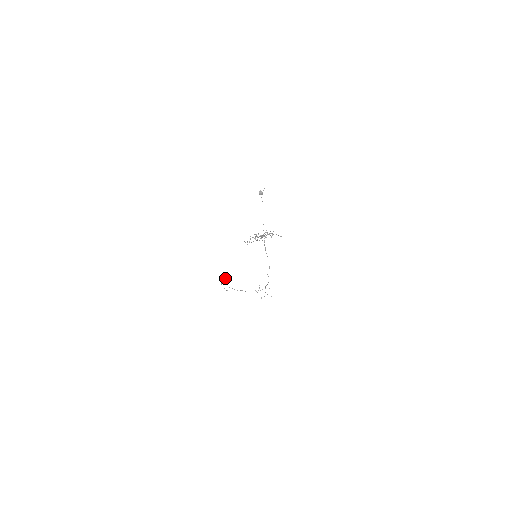
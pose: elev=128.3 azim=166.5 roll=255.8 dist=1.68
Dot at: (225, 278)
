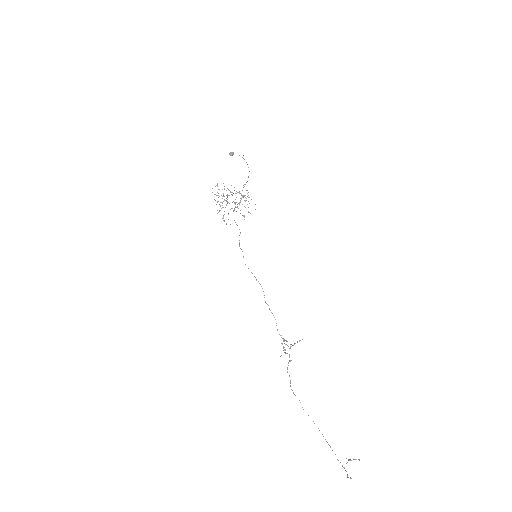
Dot at: occluded
